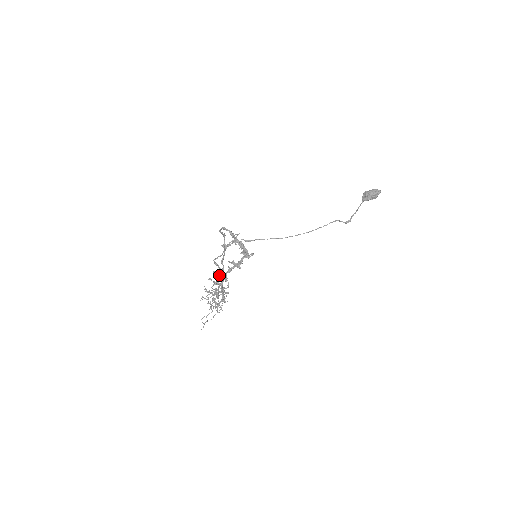
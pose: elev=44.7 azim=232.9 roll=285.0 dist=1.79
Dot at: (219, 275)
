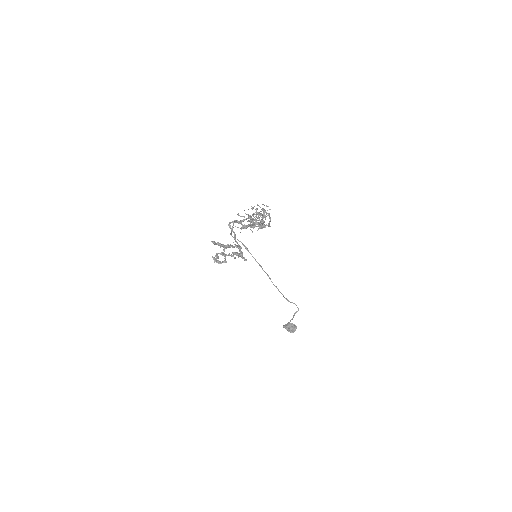
Dot at: (265, 211)
